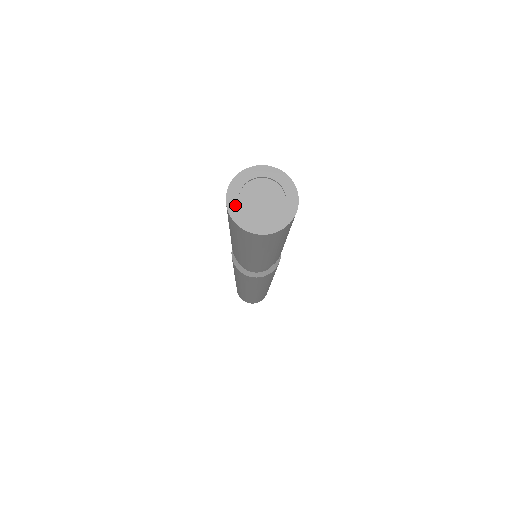
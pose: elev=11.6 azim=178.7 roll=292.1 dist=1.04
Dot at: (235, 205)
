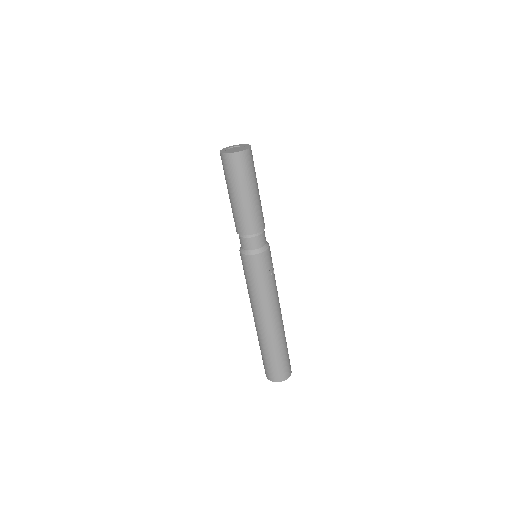
Dot at: (226, 149)
